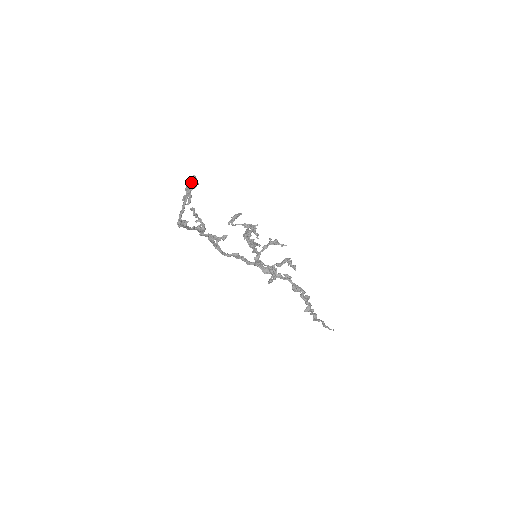
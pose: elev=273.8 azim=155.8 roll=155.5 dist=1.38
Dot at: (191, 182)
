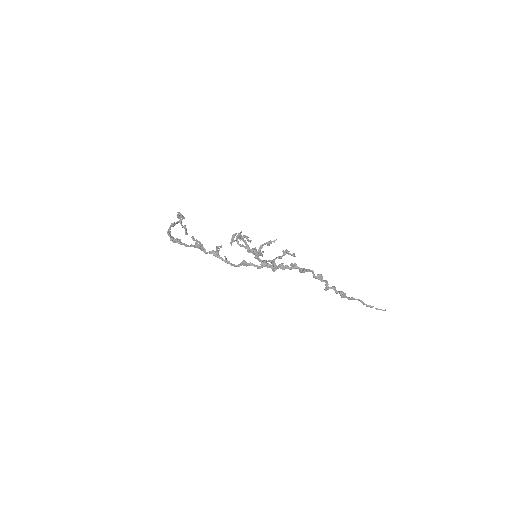
Dot at: occluded
